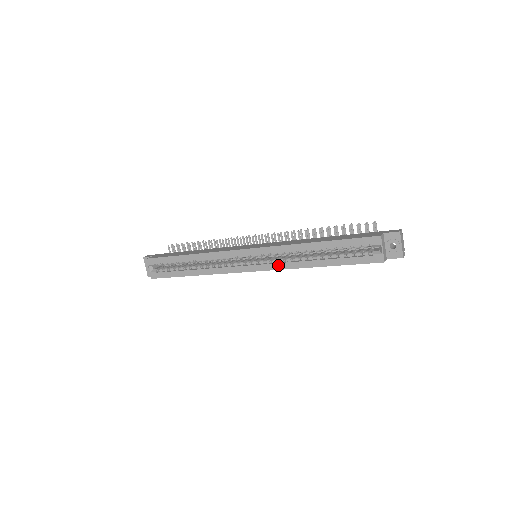
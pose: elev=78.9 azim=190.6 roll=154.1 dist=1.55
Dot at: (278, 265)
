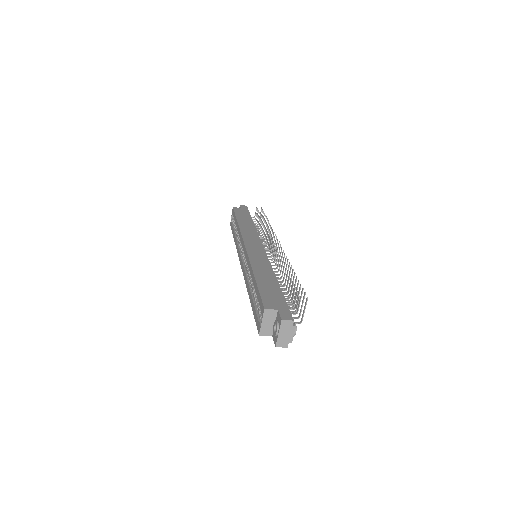
Dot at: (245, 274)
